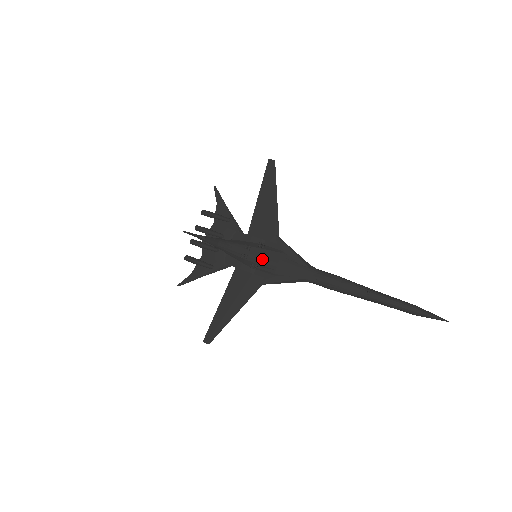
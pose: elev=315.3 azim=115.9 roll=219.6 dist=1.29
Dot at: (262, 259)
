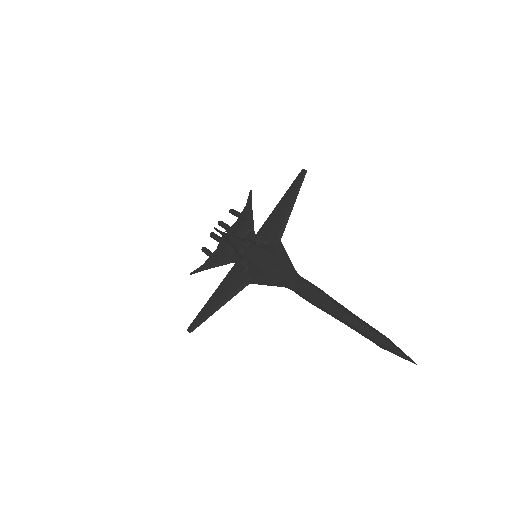
Dot at: (256, 257)
